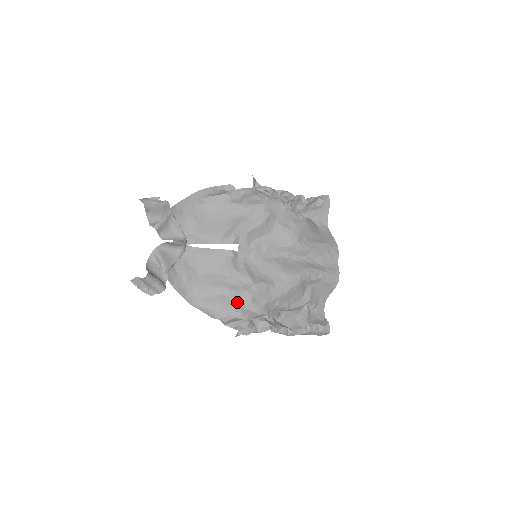
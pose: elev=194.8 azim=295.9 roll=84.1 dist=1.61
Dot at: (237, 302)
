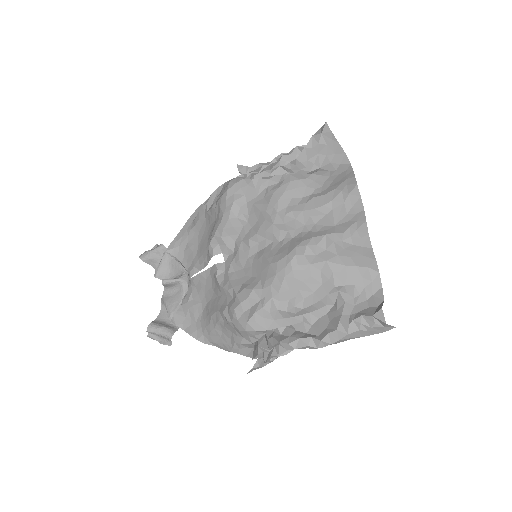
Dot at: (229, 325)
